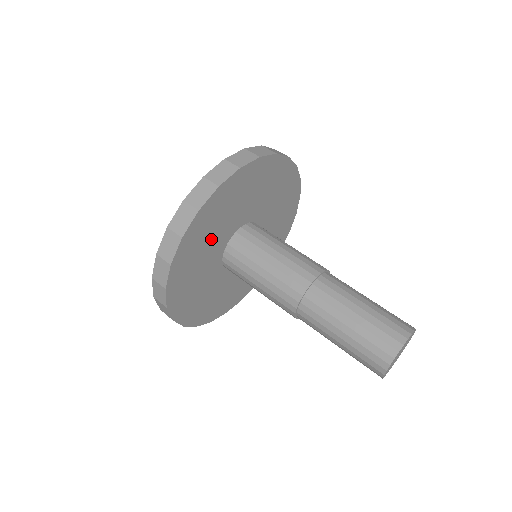
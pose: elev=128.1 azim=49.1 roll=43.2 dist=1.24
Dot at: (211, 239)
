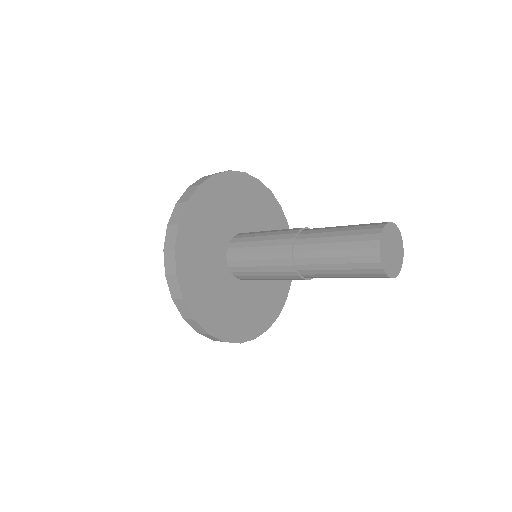
Dot at: (213, 225)
